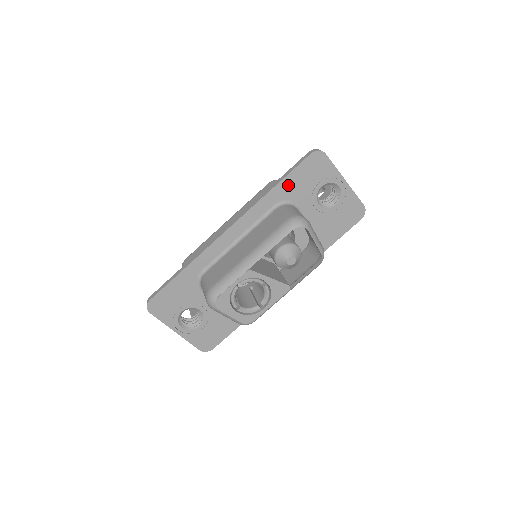
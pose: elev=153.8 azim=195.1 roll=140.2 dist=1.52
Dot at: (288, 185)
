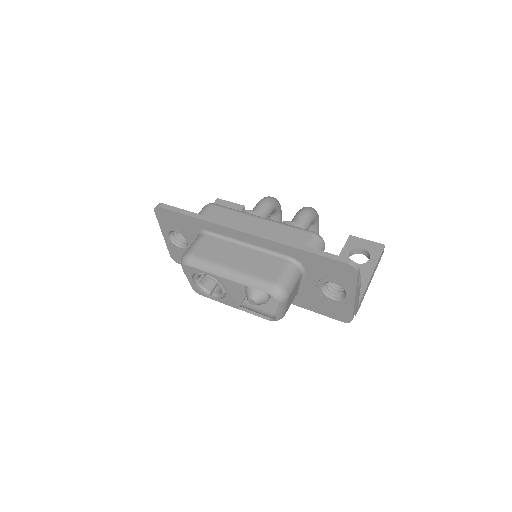
Dot at: (311, 258)
